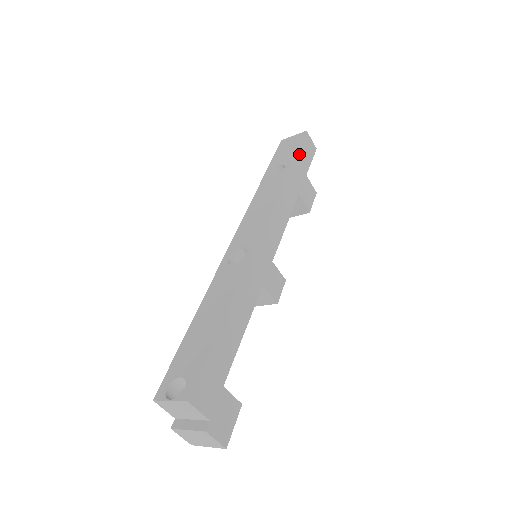
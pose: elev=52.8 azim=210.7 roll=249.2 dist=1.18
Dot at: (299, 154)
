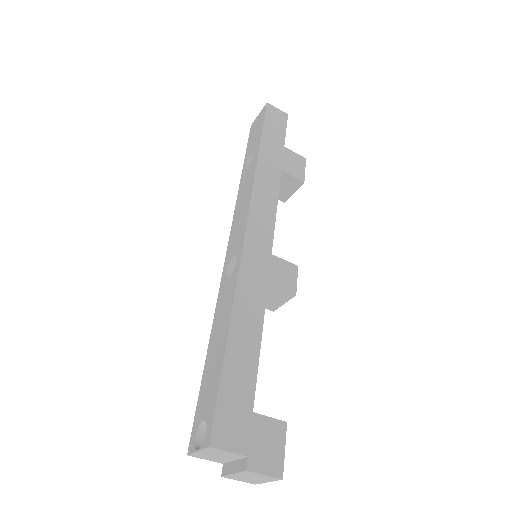
Dot at: (266, 130)
